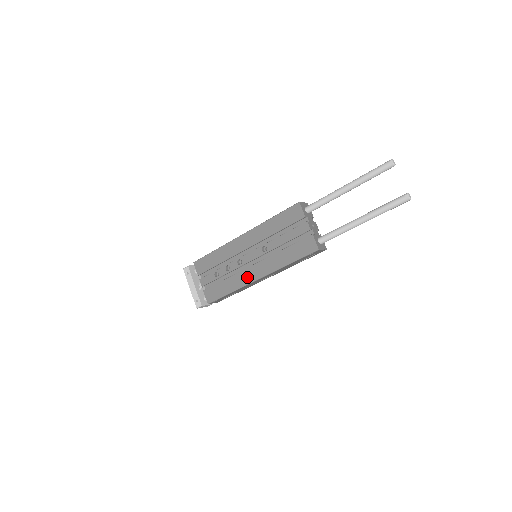
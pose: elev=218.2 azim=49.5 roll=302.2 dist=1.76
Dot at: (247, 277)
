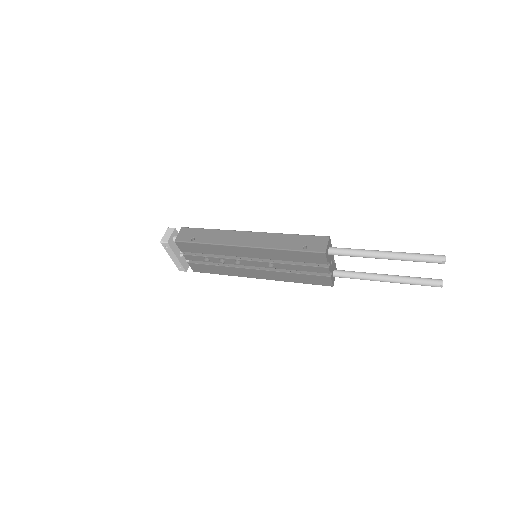
Dot at: (245, 274)
